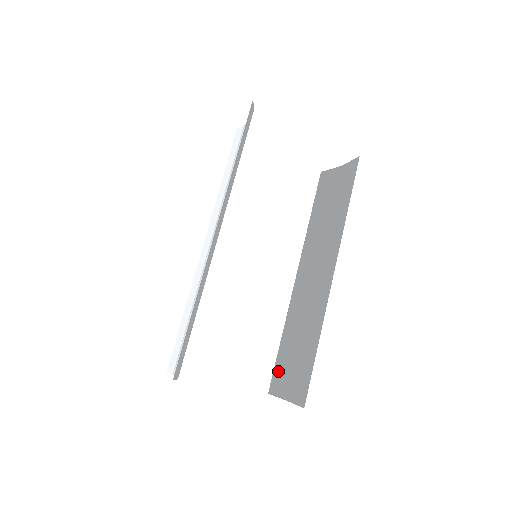
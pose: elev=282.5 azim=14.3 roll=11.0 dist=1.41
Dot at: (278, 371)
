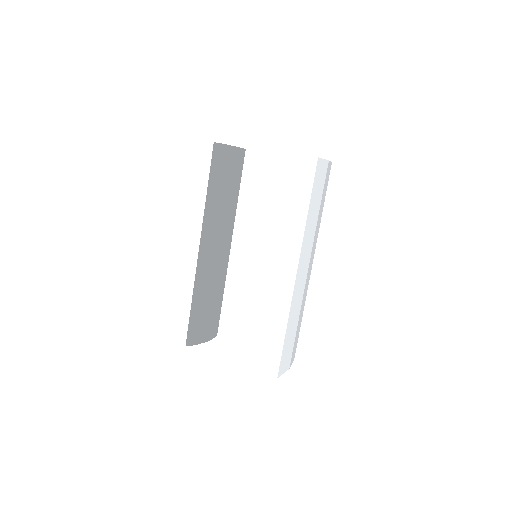
Dot at: (296, 343)
